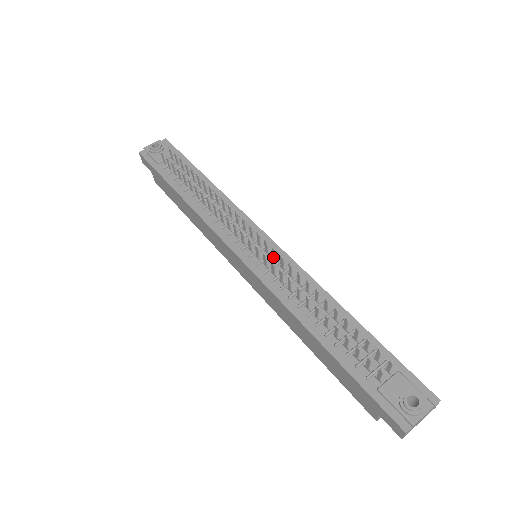
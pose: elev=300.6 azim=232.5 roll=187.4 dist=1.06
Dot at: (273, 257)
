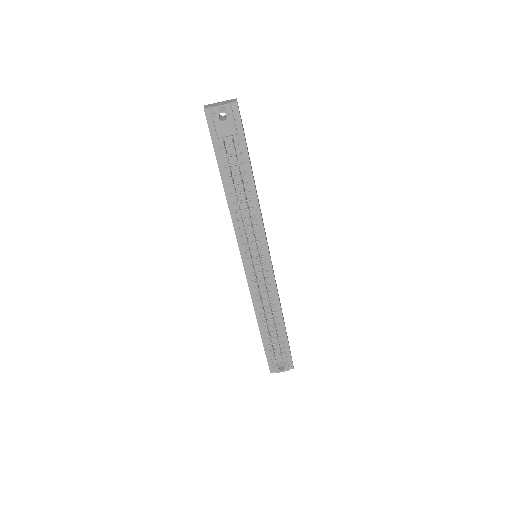
Dot at: (263, 276)
